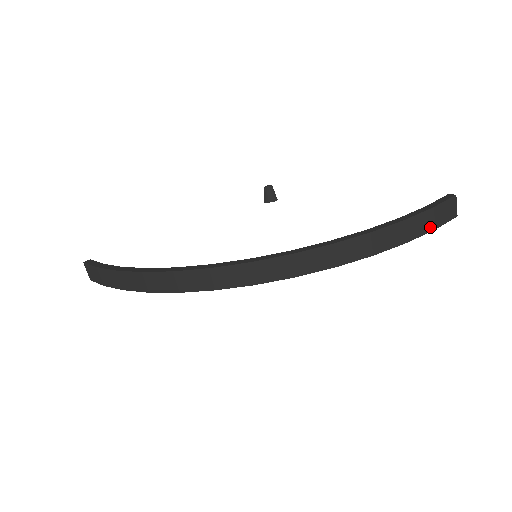
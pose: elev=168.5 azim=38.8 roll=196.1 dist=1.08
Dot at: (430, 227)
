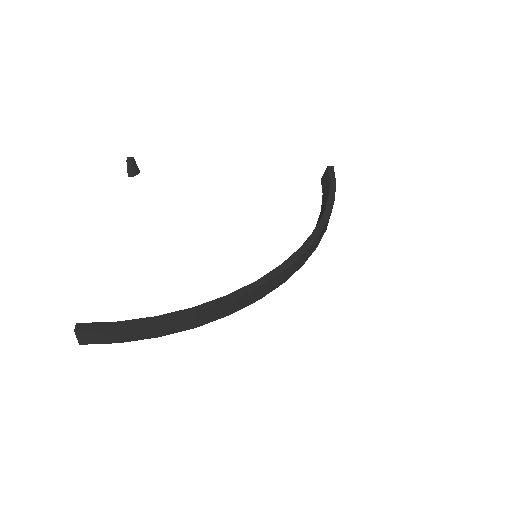
Dot at: occluded
